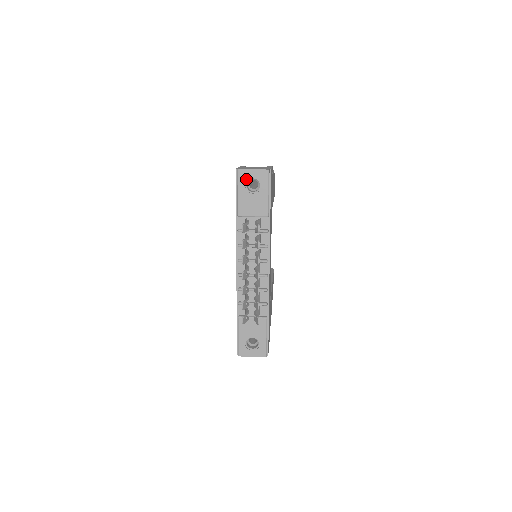
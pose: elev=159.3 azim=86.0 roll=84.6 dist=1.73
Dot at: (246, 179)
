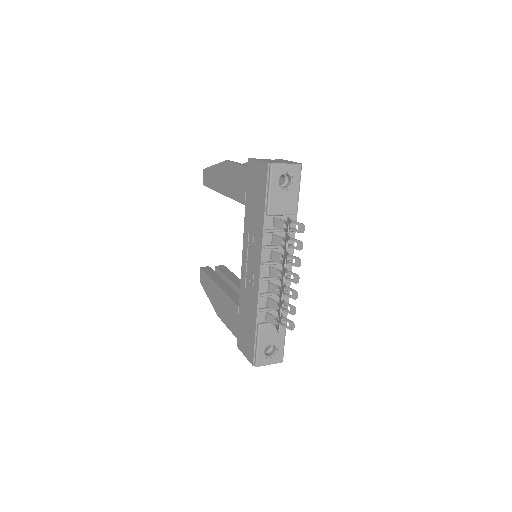
Dot at: (279, 174)
